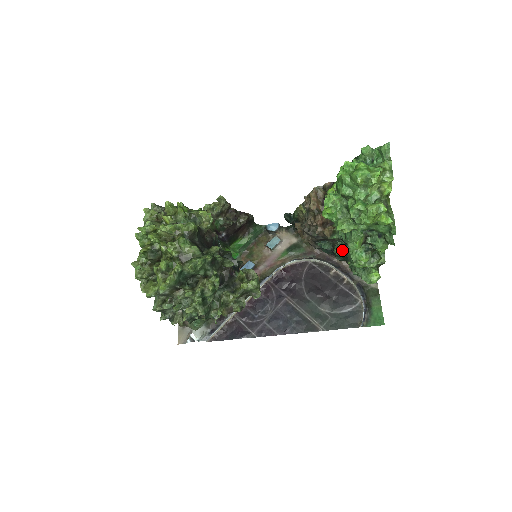
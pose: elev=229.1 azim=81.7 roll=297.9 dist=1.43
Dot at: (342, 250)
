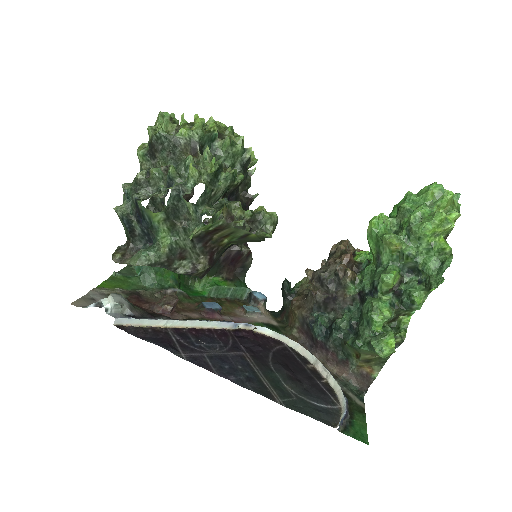
Dot at: (348, 318)
